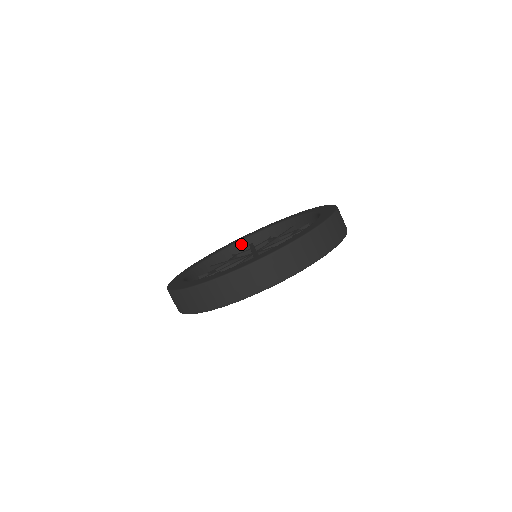
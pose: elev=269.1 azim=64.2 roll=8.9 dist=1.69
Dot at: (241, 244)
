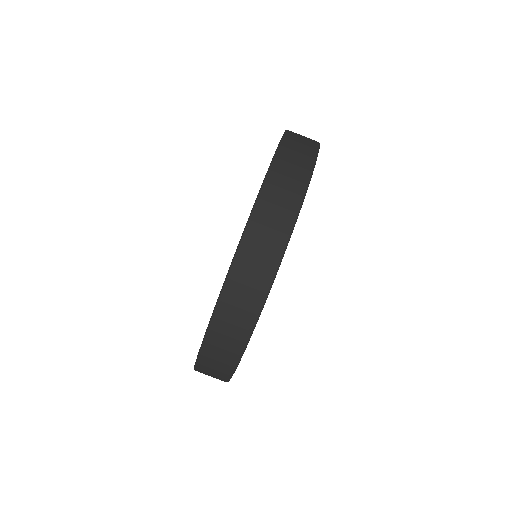
Dot at: occluded
